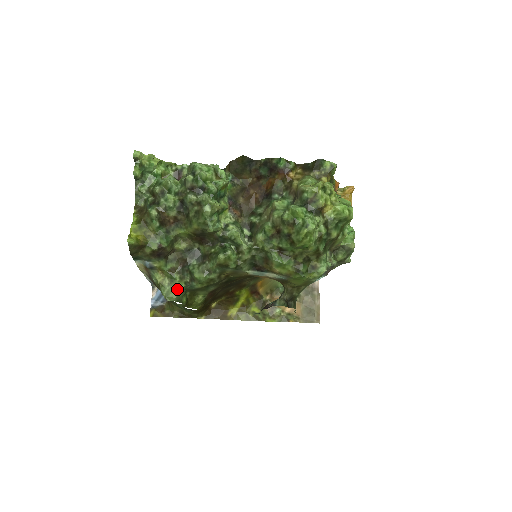
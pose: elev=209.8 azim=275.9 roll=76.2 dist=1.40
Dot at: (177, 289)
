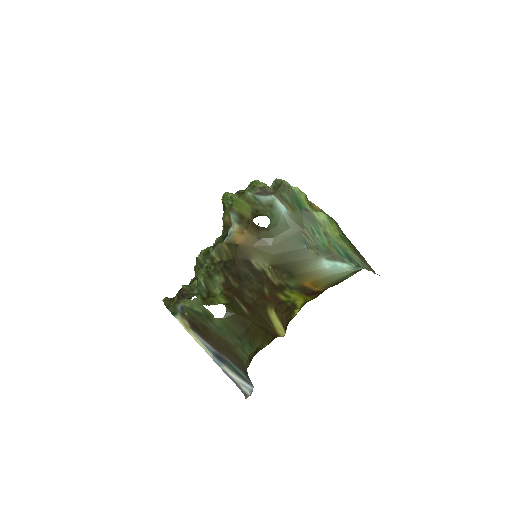
Dot at: occluded
